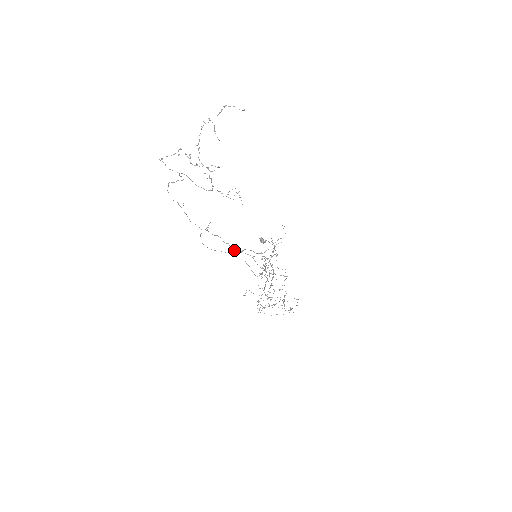
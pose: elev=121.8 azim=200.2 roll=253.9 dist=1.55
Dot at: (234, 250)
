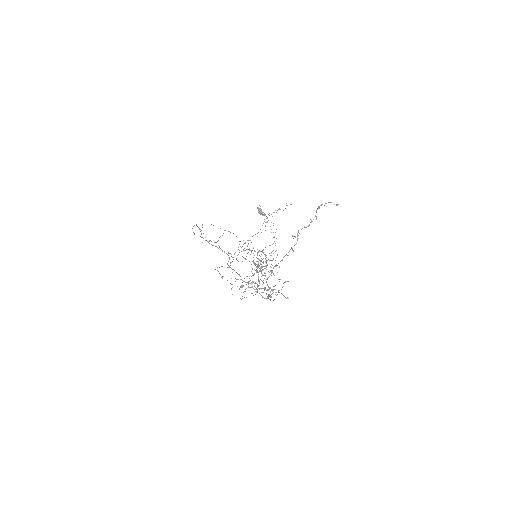
Dot at: occluded
